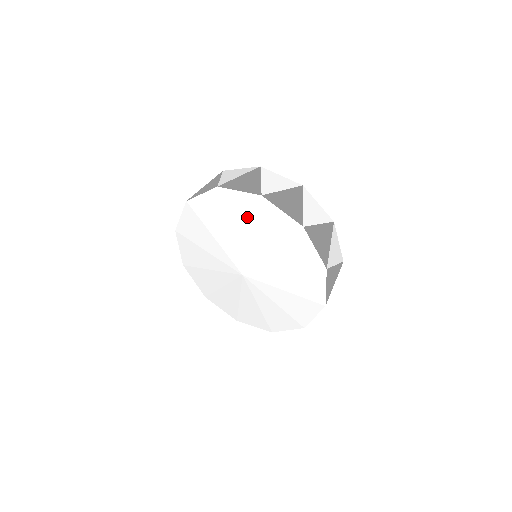
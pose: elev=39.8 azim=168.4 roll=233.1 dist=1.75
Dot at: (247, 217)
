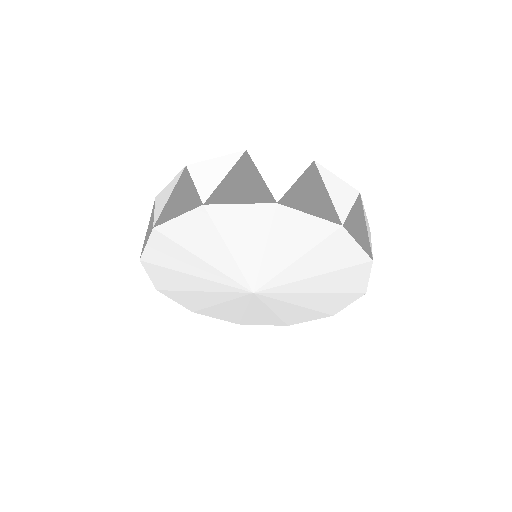
Dot at: (332, 264)
